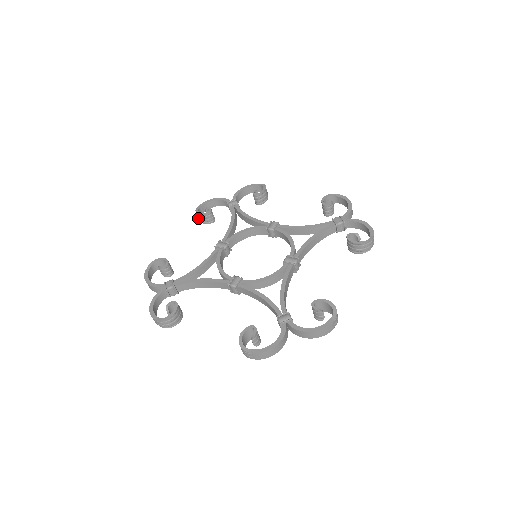
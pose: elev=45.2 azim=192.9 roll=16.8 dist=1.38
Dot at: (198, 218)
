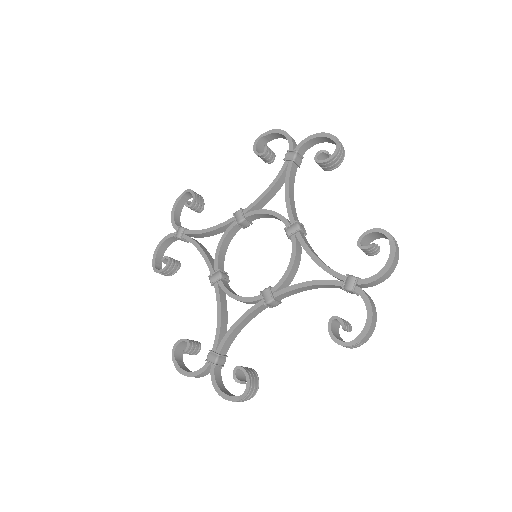
Dot at: occluded
